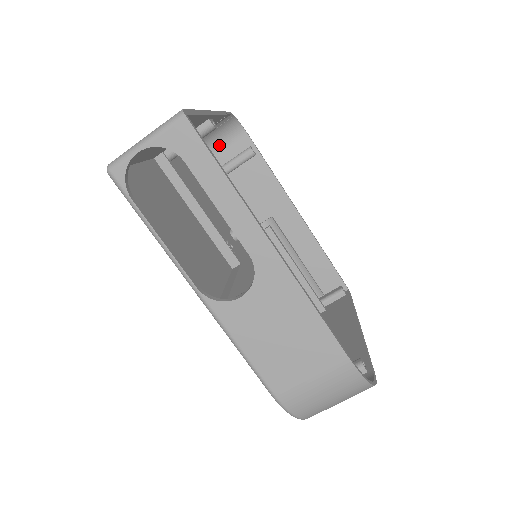
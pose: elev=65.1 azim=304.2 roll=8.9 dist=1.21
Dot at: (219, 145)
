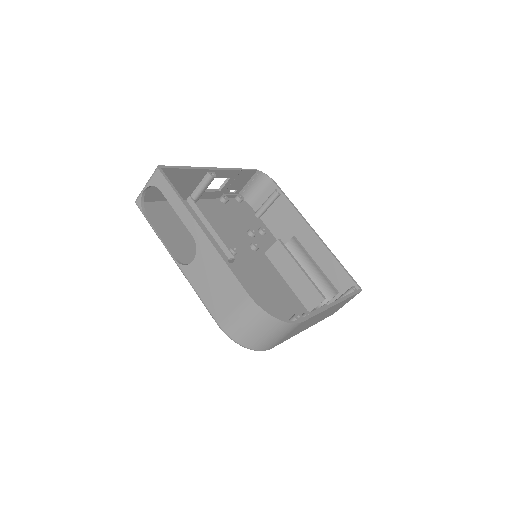
Dot at: (258, 193)
